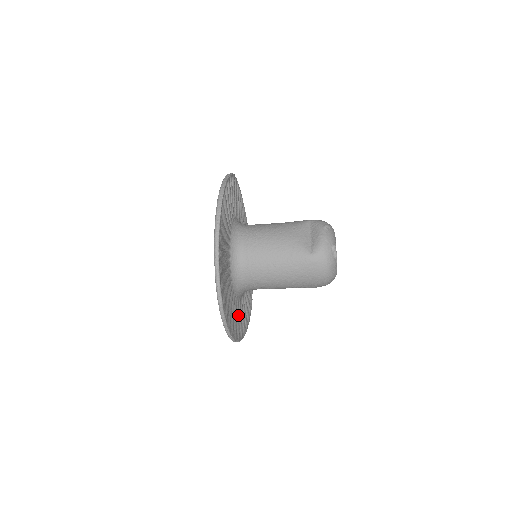
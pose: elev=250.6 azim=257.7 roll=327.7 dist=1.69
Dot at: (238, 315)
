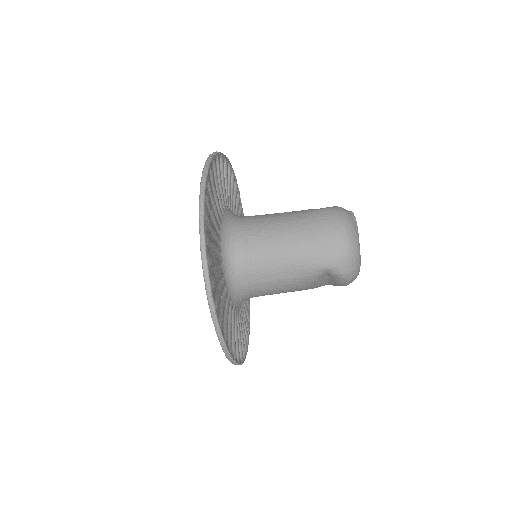
Dot at: (218, 276)
